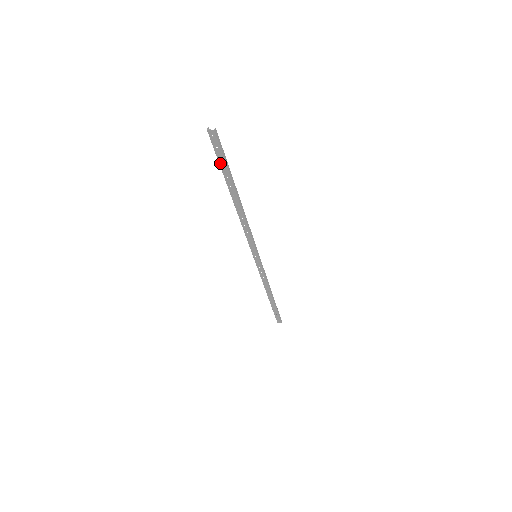
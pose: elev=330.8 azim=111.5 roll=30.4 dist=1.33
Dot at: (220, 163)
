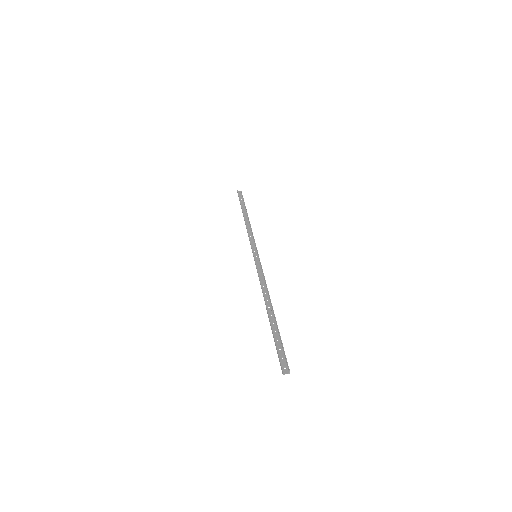
Dot at: (276, 344)
